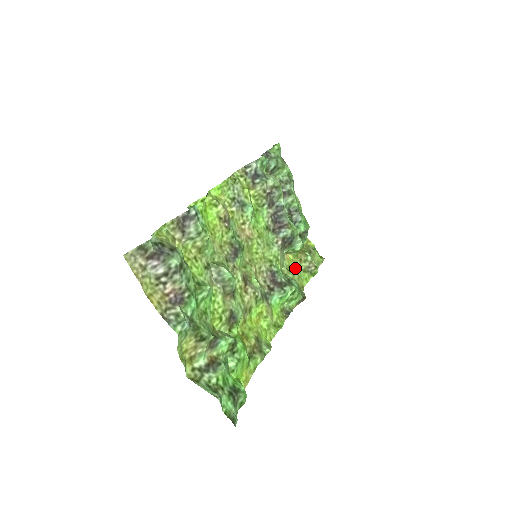
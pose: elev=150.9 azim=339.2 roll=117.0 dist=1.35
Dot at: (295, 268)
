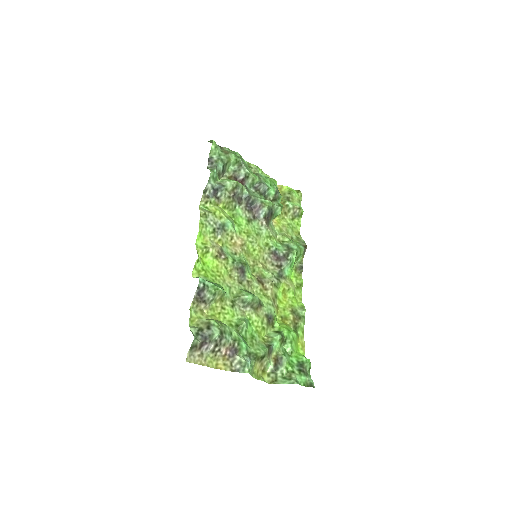
Dot at: (285, 225)
